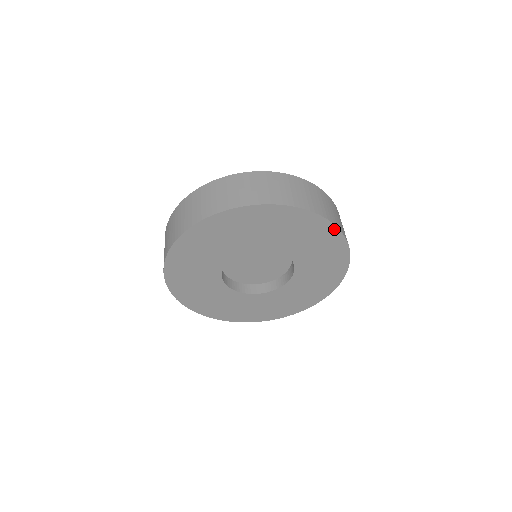
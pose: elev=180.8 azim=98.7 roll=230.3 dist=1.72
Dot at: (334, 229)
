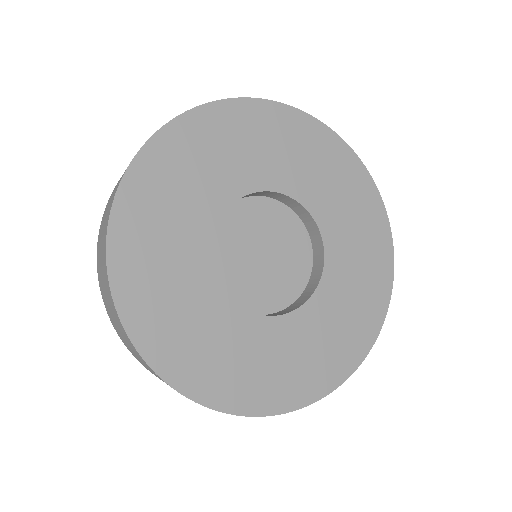
Dot at: (361, 168)
